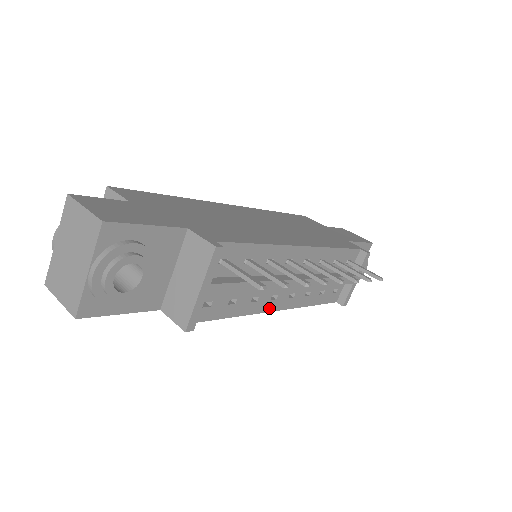
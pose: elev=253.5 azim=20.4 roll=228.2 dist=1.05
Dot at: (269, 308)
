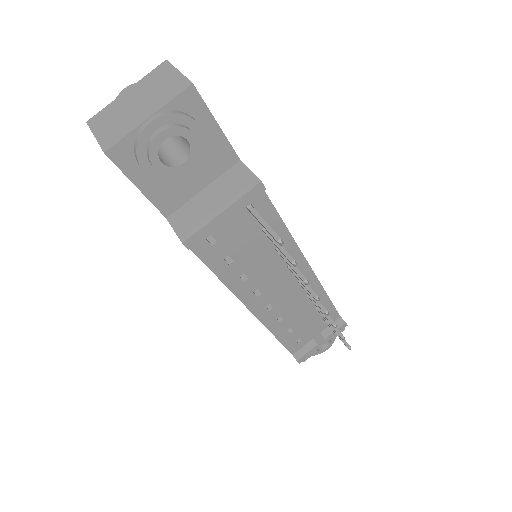
Dot at: (247, 300)
